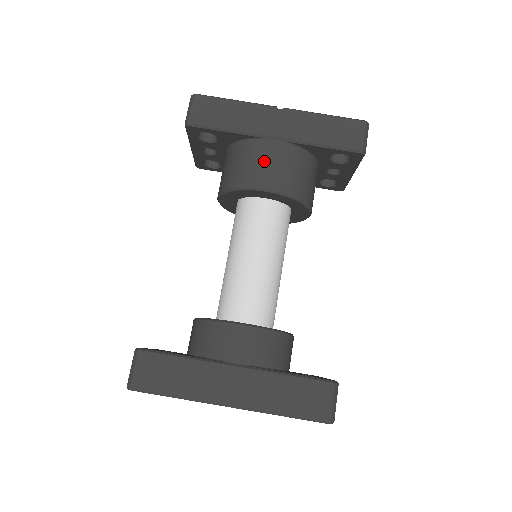
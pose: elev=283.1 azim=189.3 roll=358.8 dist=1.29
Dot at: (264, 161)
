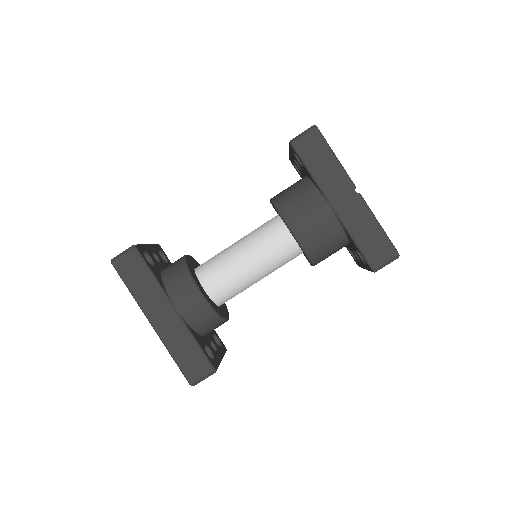
Dot at: (310, 214)
